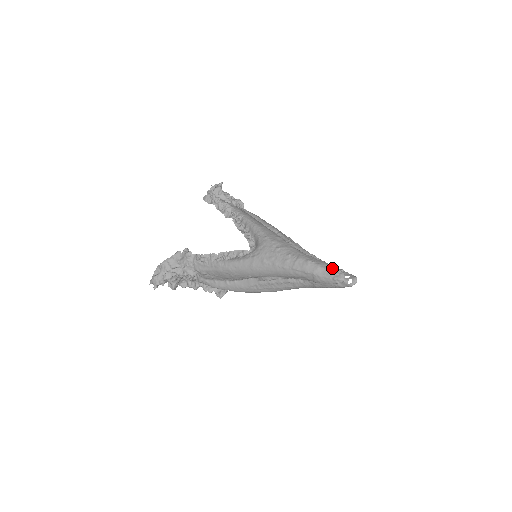
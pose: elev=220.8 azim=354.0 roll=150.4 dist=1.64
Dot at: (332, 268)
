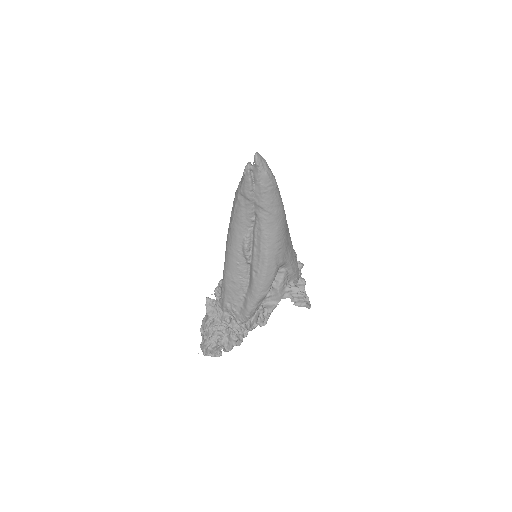
Dot at: occluded
